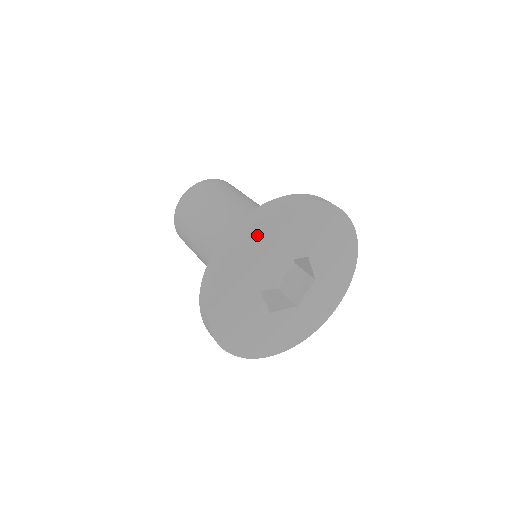
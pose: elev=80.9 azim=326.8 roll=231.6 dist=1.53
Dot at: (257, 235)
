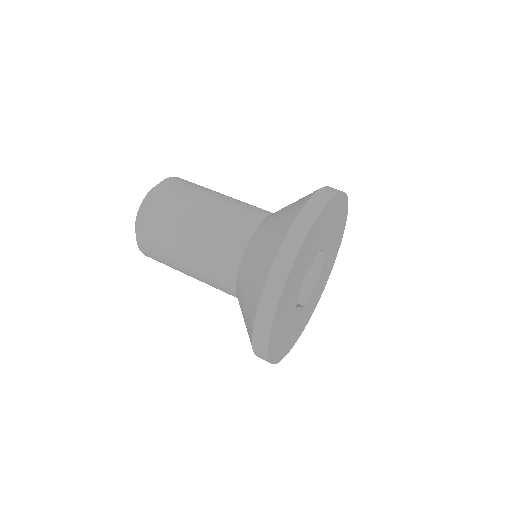
Dot at: (287, 289)
